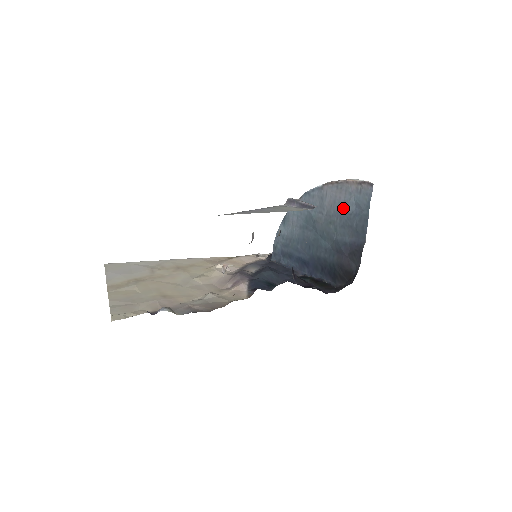
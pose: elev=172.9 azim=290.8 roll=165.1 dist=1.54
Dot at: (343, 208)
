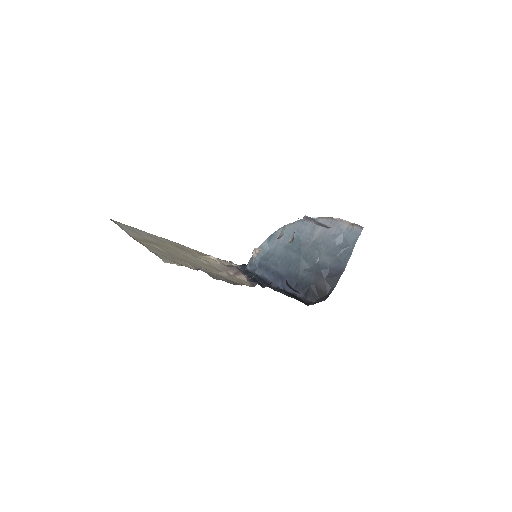
Dot at: (332, 240)
